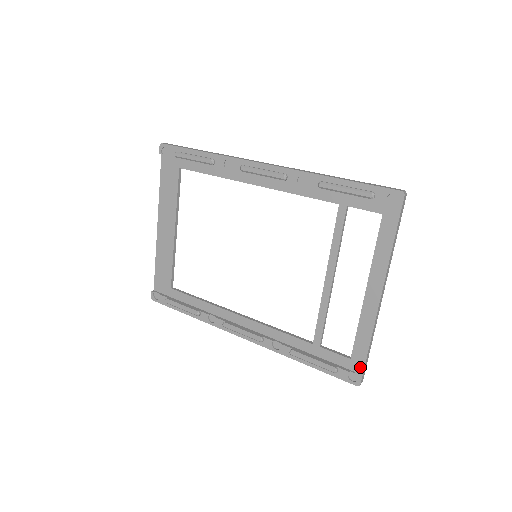
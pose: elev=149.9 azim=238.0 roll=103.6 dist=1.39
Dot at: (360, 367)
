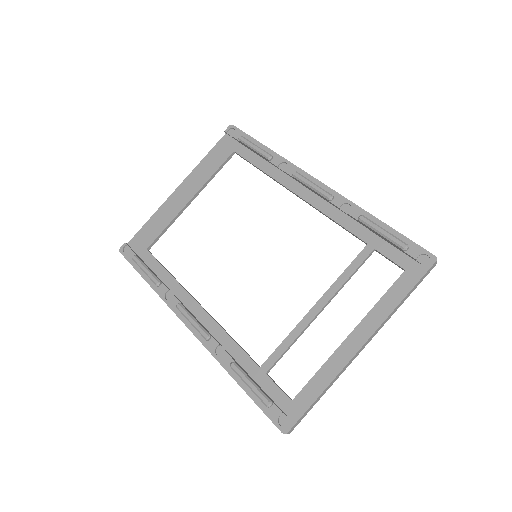
Dot at: (298, 412)
